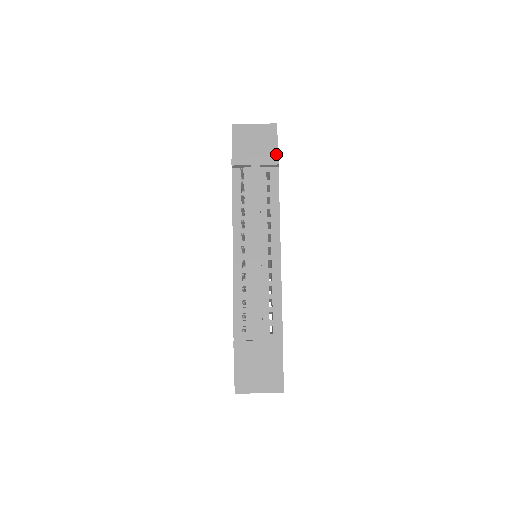
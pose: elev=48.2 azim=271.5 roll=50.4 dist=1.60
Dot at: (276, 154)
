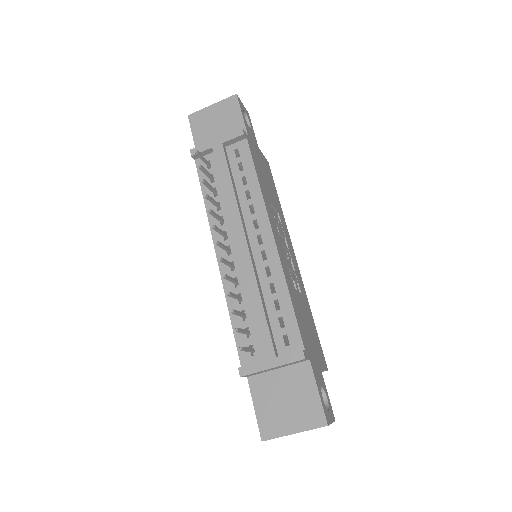
Dot at: (243, 127)
